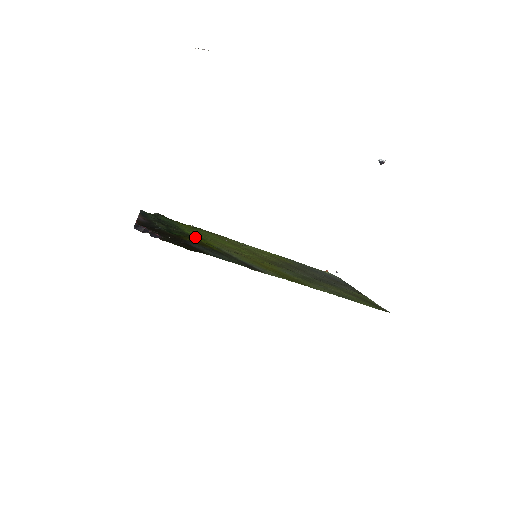
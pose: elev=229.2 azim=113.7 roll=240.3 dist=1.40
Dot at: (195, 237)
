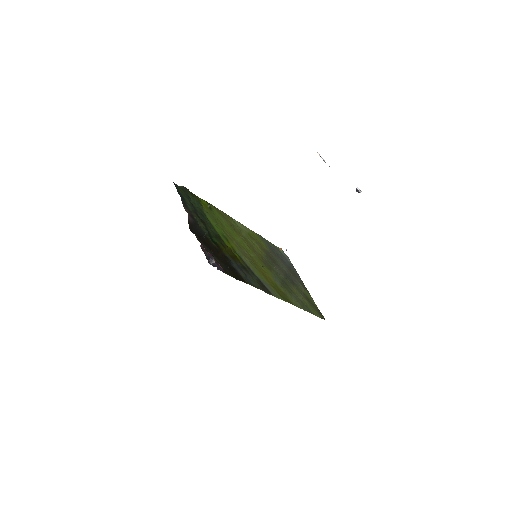
Dot at: (223, 238)
